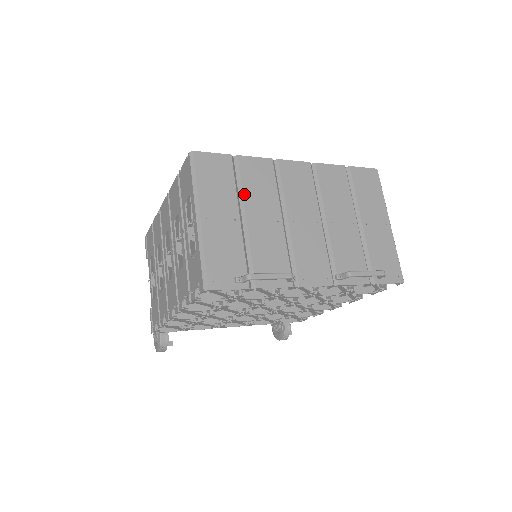
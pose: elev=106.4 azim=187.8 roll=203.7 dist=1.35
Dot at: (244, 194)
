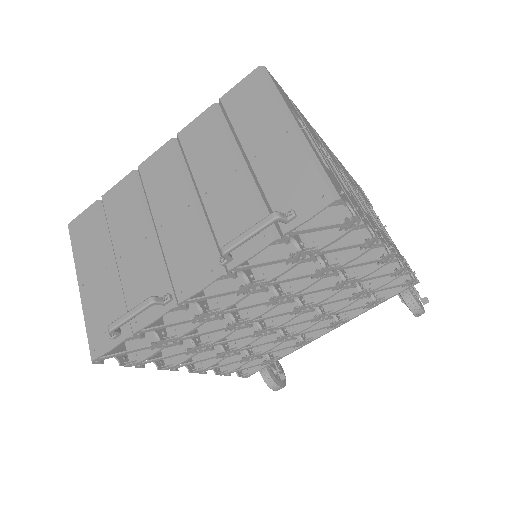
Dot at: (111, 233)
